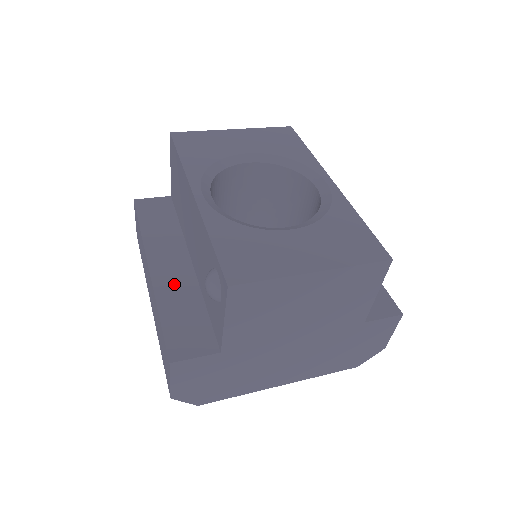
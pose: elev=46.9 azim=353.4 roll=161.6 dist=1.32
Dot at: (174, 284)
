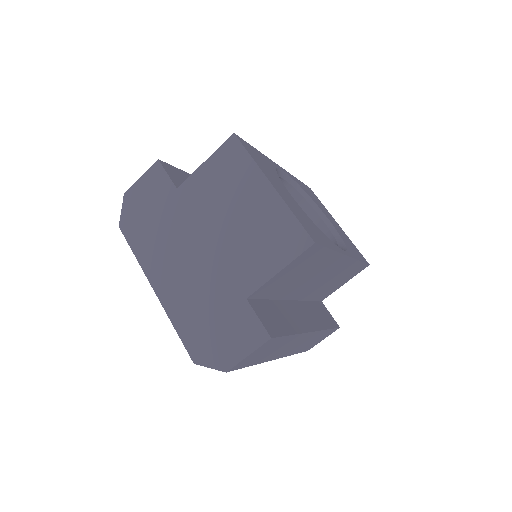
Dot at: occluded
